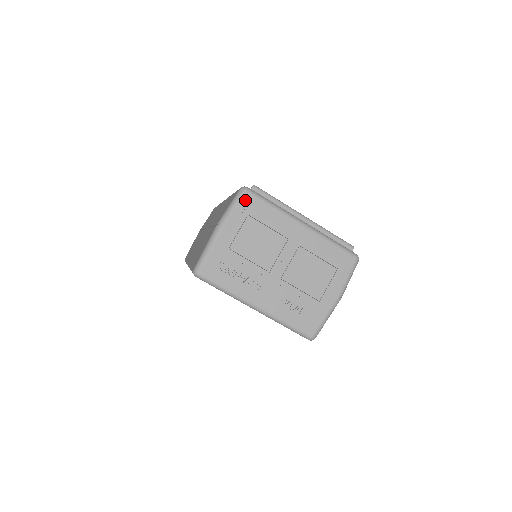
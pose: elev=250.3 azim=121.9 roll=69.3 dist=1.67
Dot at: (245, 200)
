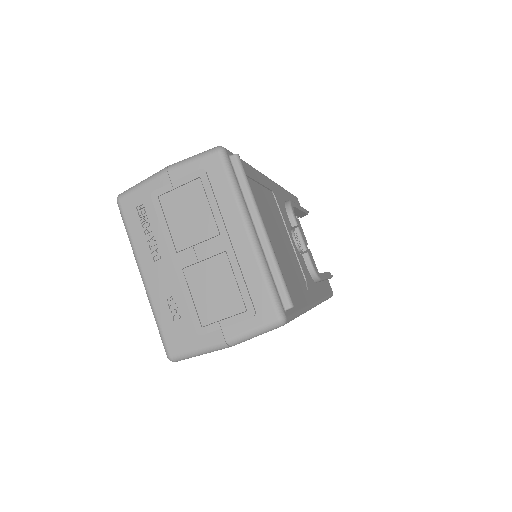
Dot at: (209, 160)
